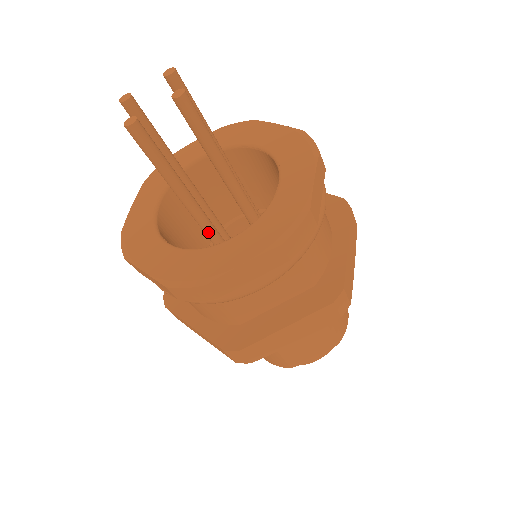
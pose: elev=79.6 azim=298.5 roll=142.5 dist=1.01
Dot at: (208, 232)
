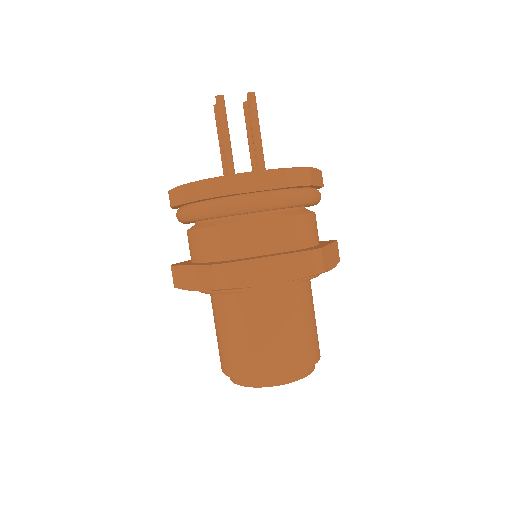
Dot at: occluded
